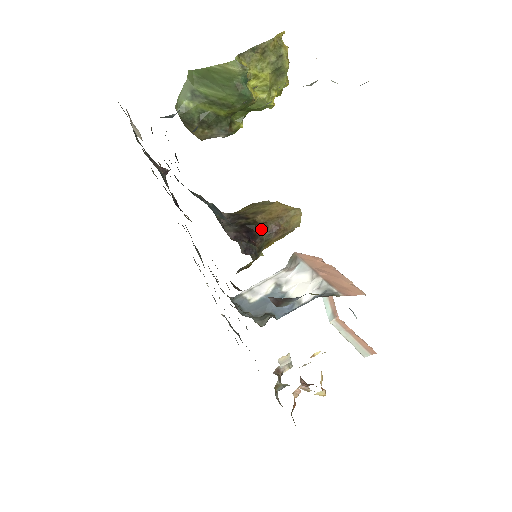
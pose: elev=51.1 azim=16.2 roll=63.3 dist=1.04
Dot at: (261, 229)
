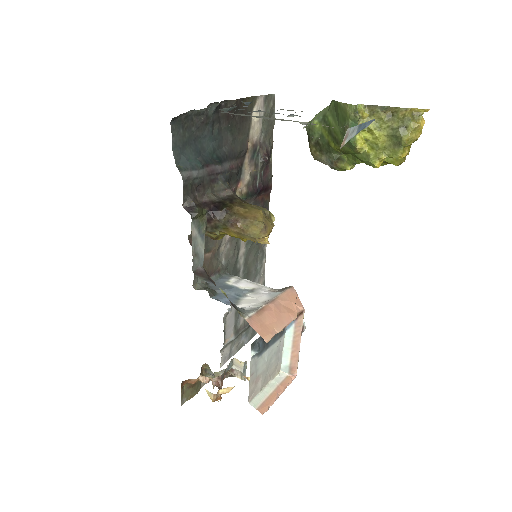
Dot at: (226, 214)
